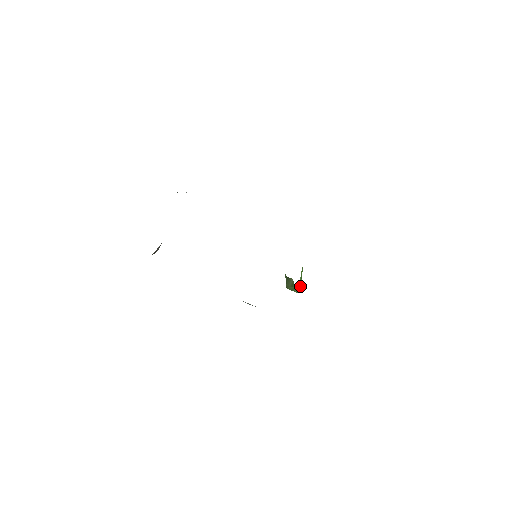
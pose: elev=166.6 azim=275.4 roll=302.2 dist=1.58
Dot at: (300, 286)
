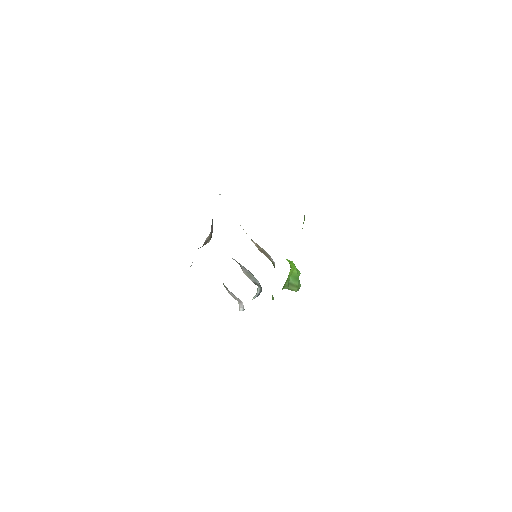
Dot at: (290, 287)
